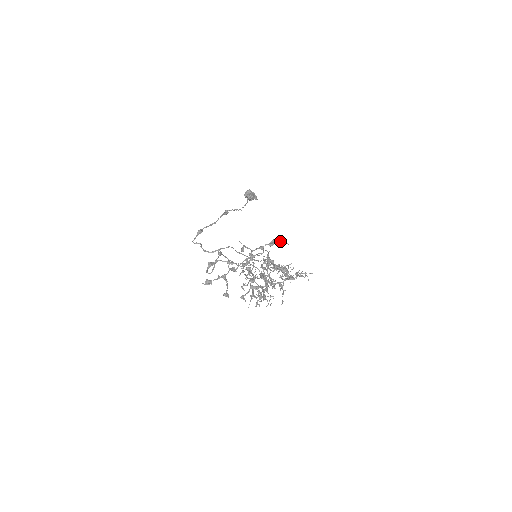
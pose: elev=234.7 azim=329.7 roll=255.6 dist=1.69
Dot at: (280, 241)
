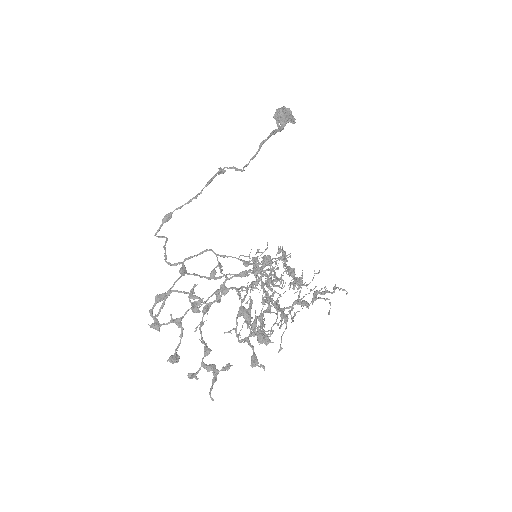
Dot at: (271, 270)
